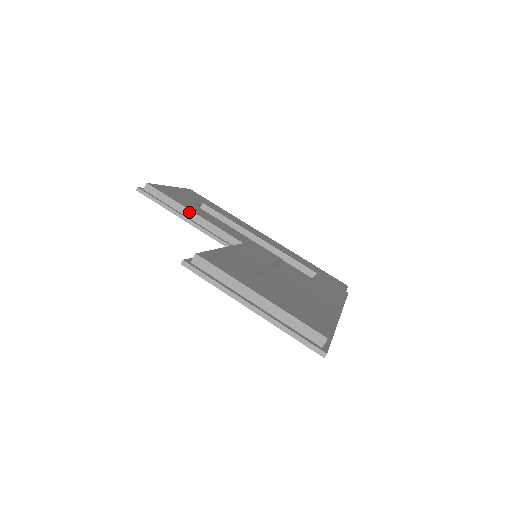
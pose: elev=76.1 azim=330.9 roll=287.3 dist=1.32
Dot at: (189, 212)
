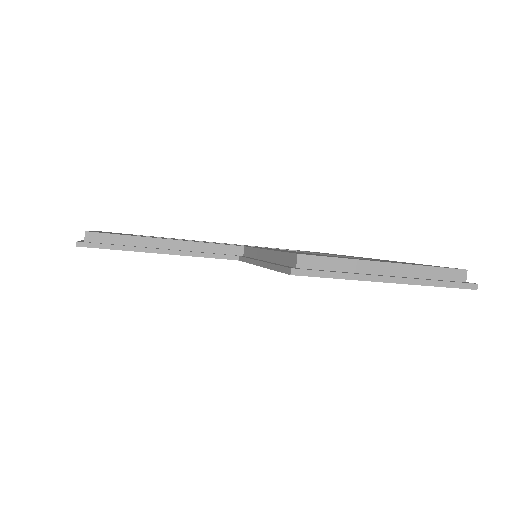
Dot at: (162, 242)
